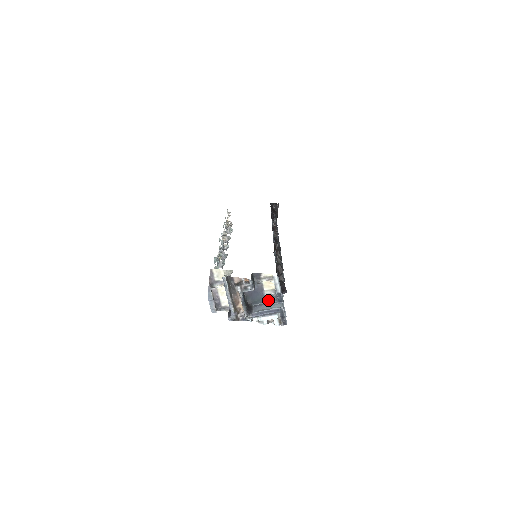
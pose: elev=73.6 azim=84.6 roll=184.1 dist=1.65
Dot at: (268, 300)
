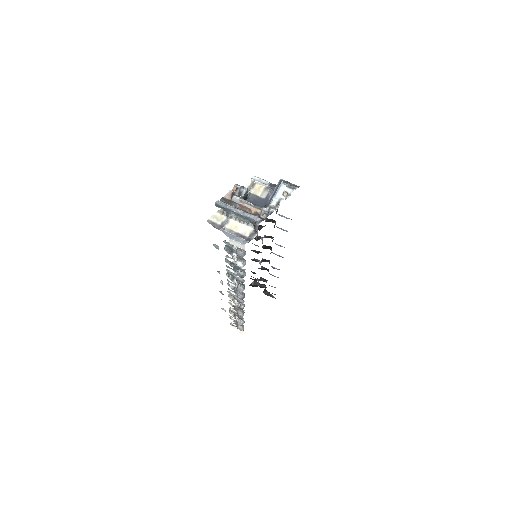
Dot at: occluded
